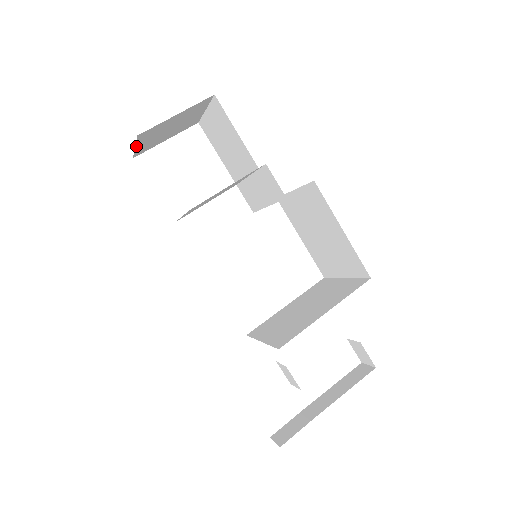
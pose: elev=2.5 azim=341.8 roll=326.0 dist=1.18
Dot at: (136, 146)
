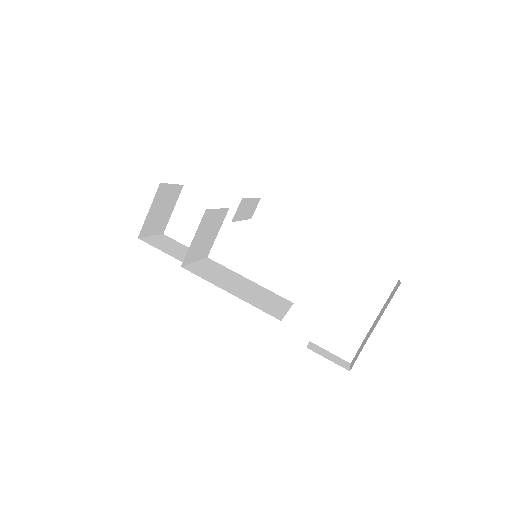
Dot at: (151, 235)
